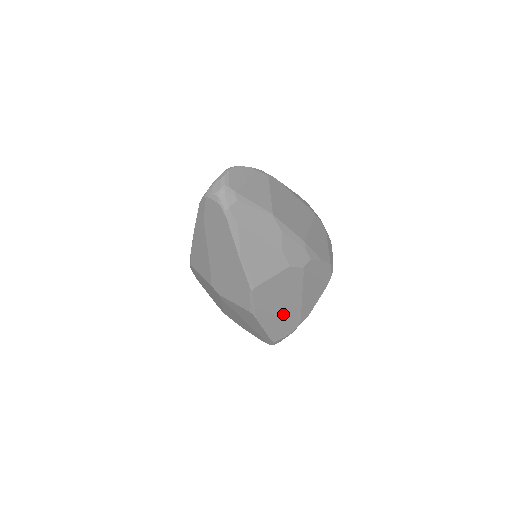
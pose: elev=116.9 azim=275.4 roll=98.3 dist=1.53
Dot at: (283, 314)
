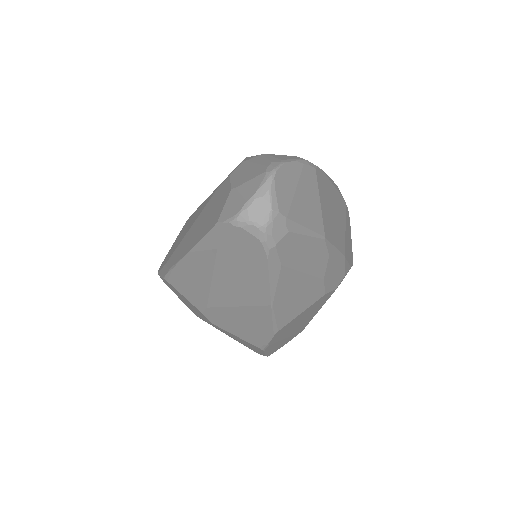
Dot at: (291, 334)
